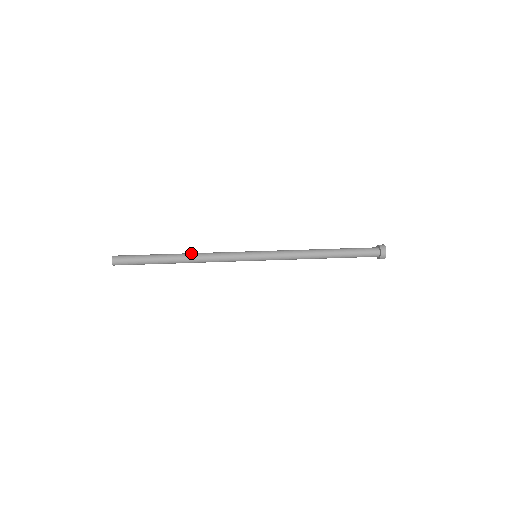
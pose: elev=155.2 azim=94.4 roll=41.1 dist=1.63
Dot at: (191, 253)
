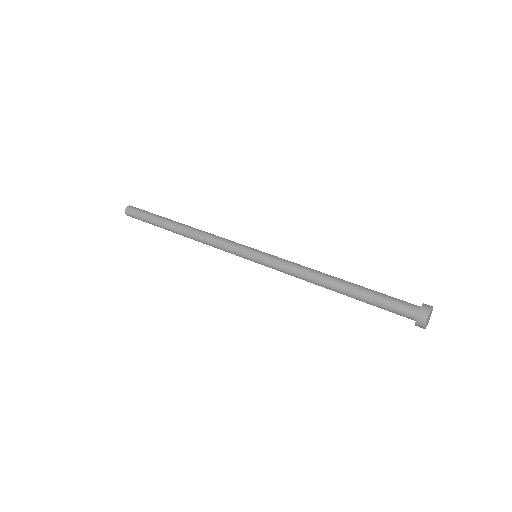
Dot at: (192, 227)
